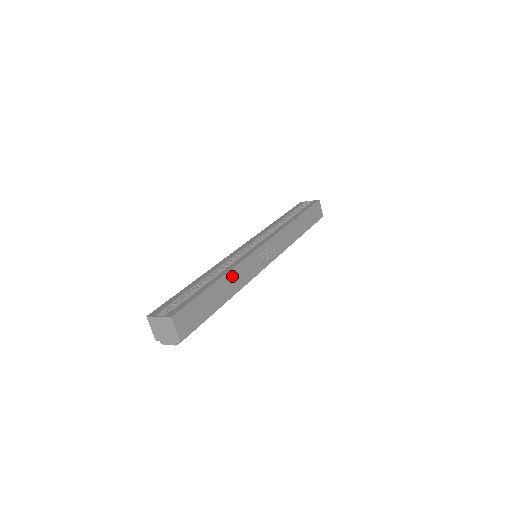
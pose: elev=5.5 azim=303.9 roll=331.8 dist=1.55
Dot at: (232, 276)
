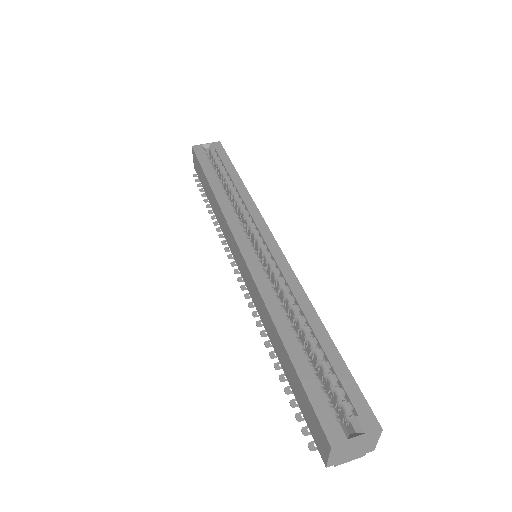
Dot at: occluded
